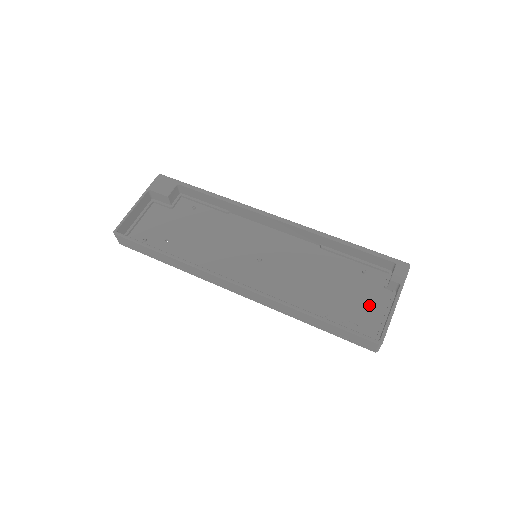
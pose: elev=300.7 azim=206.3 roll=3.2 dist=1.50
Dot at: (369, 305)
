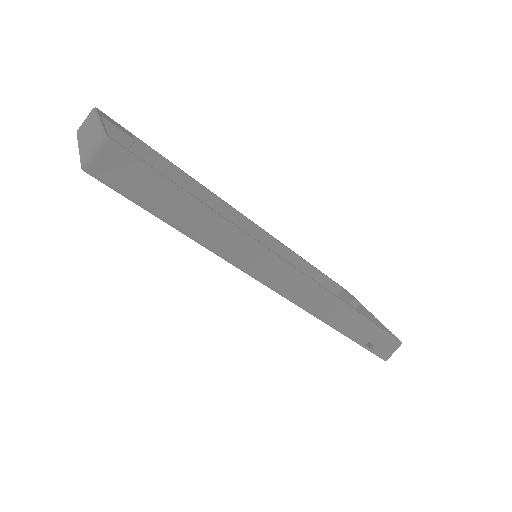
Dot at: occluded
